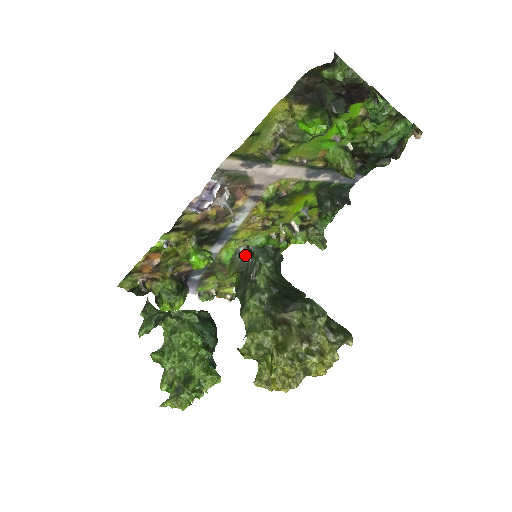
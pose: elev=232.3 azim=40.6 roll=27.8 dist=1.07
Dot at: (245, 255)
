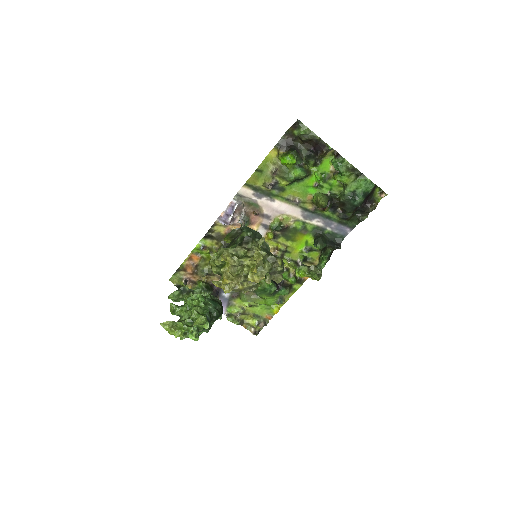
Dot at: (238, 232)
